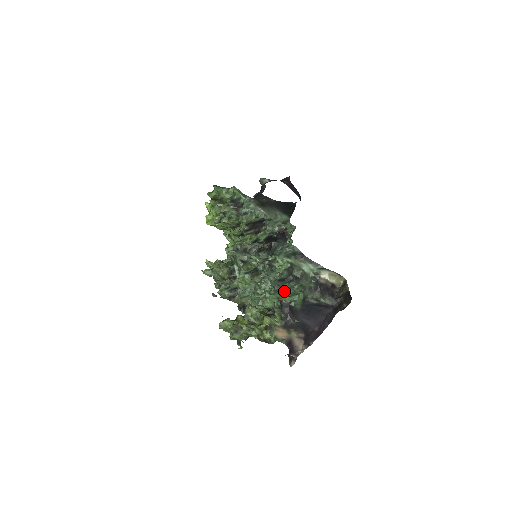
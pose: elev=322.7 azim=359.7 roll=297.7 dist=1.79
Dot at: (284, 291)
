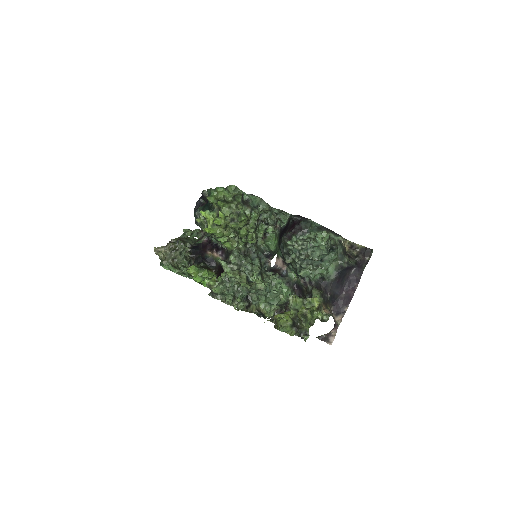
Dot at: (325, 264)
